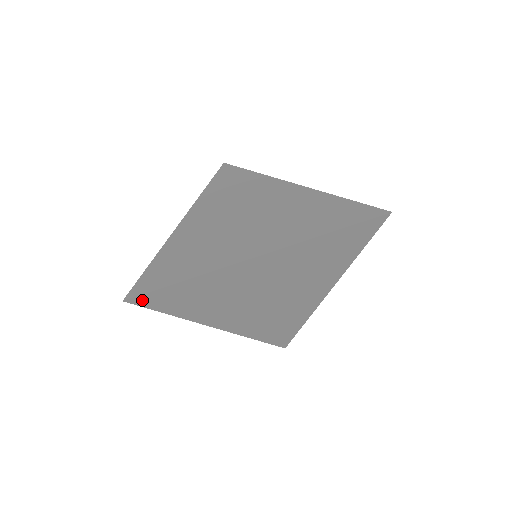
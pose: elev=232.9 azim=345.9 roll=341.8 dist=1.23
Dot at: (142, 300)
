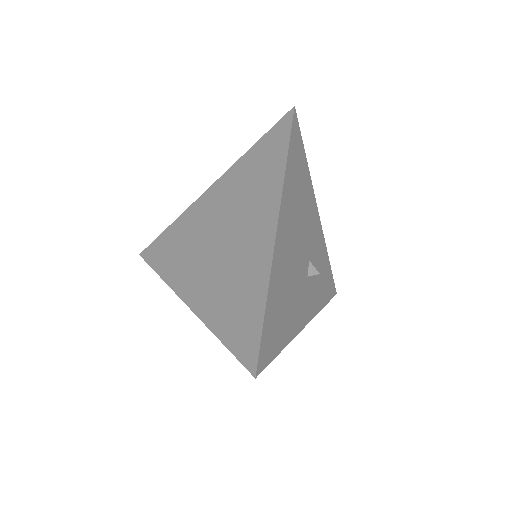
Dot at: occluded
